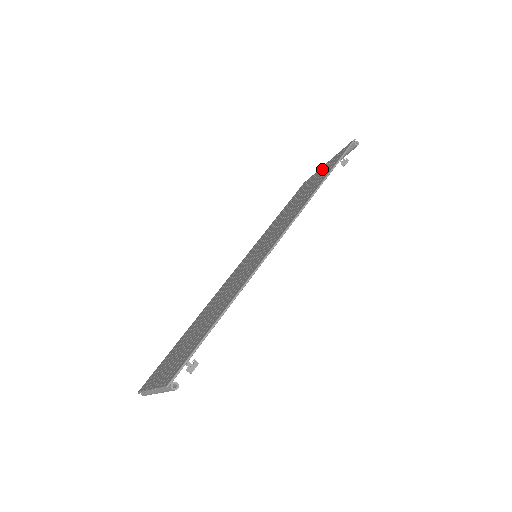
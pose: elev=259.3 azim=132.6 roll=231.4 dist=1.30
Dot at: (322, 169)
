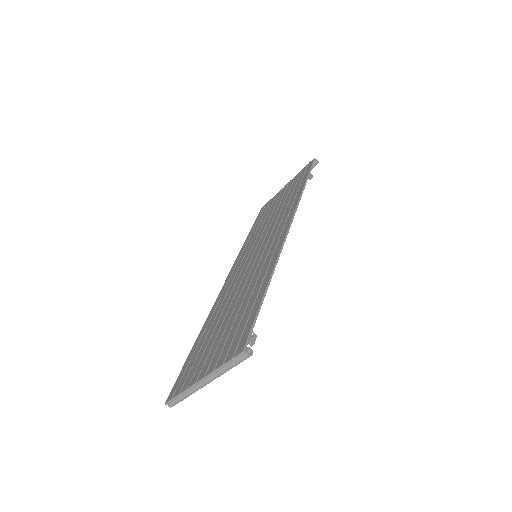
Dot at: (285, 188)
